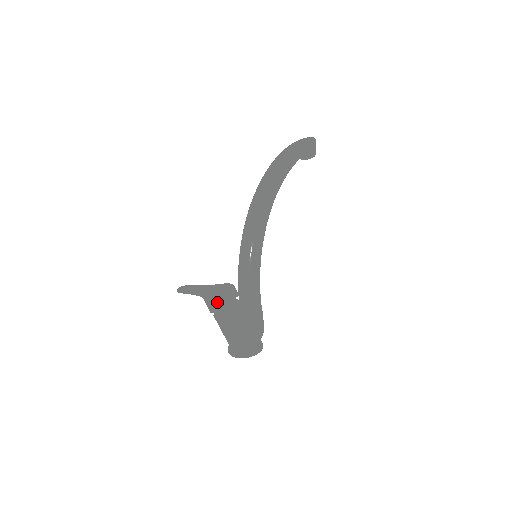
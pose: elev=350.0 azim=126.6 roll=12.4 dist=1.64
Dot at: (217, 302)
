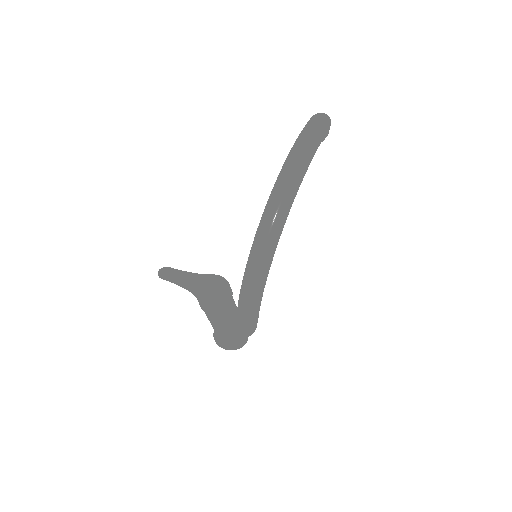
Dot at: (214, 305)
